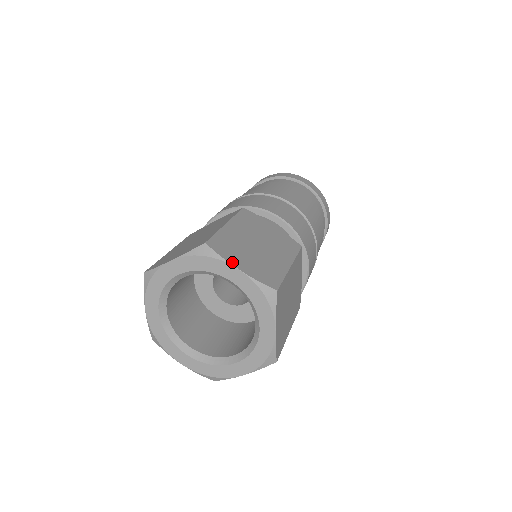
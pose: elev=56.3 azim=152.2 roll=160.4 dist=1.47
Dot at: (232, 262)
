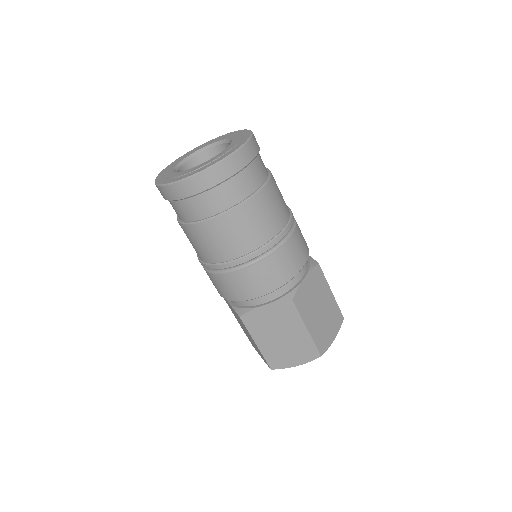
Dot at: (331, 342)
